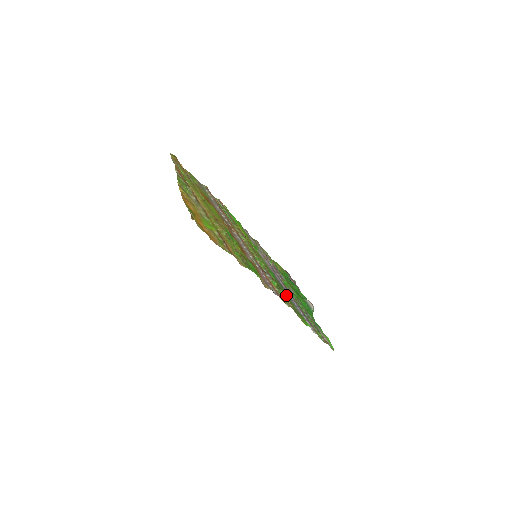
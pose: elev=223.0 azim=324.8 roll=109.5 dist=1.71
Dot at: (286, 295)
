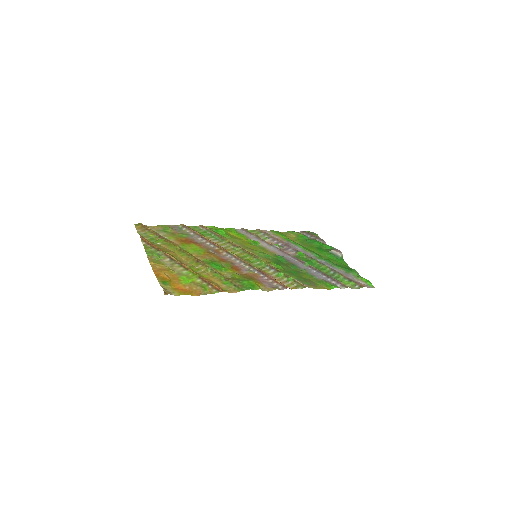
Dot at: (301, 271)
